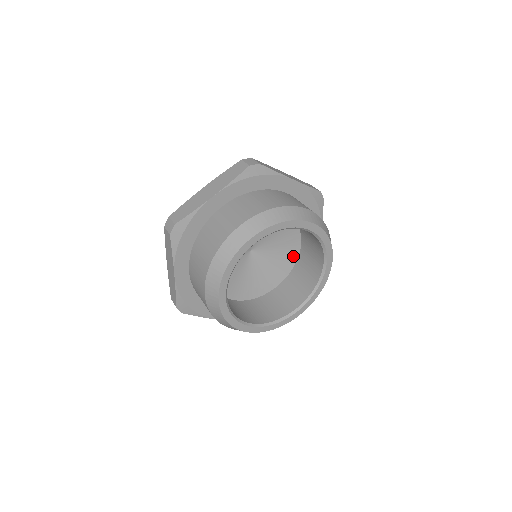
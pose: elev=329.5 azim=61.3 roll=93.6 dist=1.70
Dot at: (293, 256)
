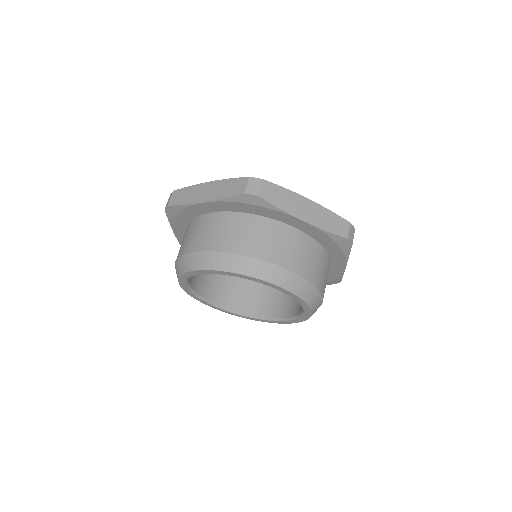
Dot at: occluded
